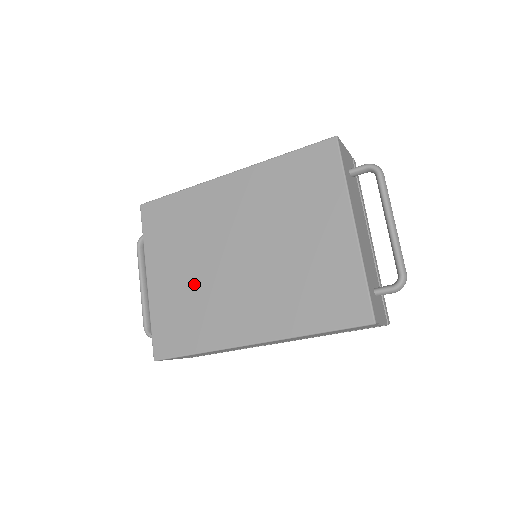
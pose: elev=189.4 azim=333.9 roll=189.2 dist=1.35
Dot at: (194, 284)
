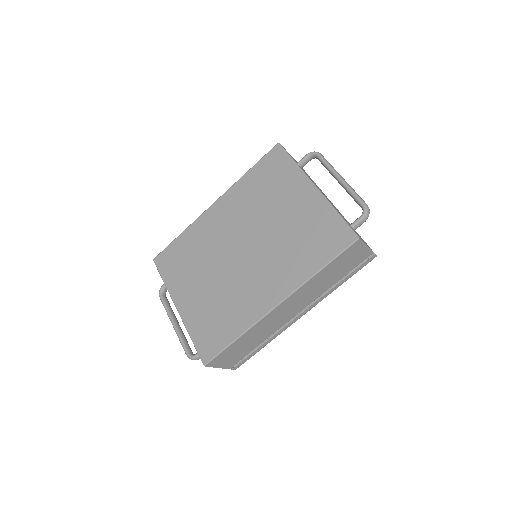
Dot at: (215, 289)
